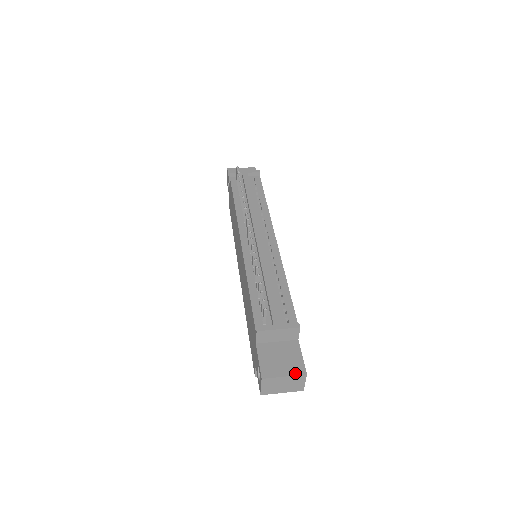
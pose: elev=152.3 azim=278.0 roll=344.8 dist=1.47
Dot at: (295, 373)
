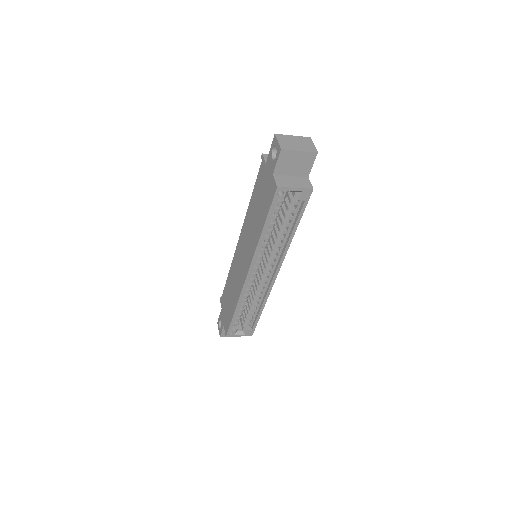
Dot at: (301, 138)
